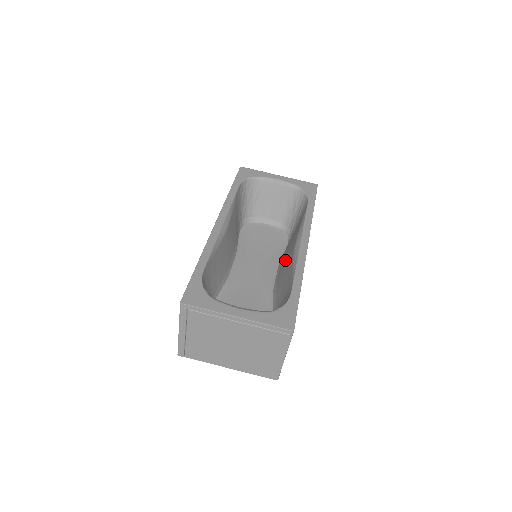
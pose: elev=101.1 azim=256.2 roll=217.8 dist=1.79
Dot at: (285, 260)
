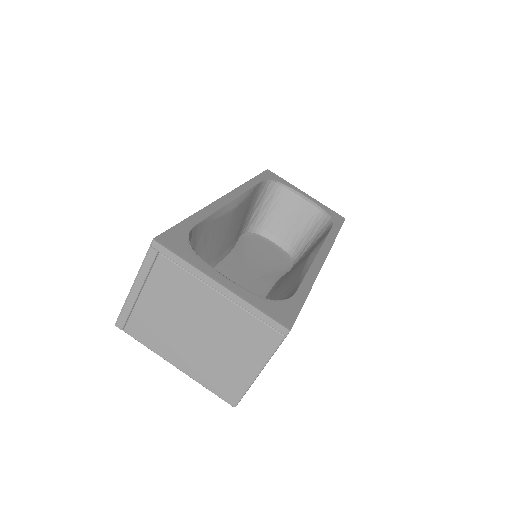
Dot at: (288, 274)
